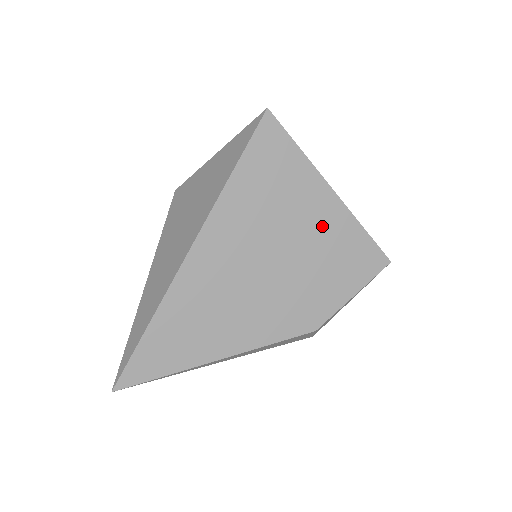
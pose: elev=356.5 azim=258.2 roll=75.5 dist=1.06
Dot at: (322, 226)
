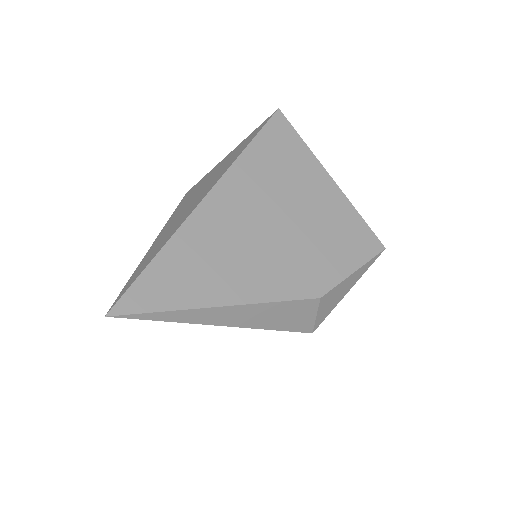
Dot at: (323, 203)
